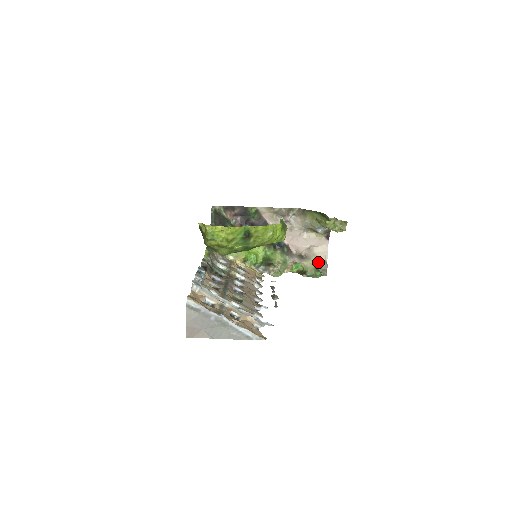
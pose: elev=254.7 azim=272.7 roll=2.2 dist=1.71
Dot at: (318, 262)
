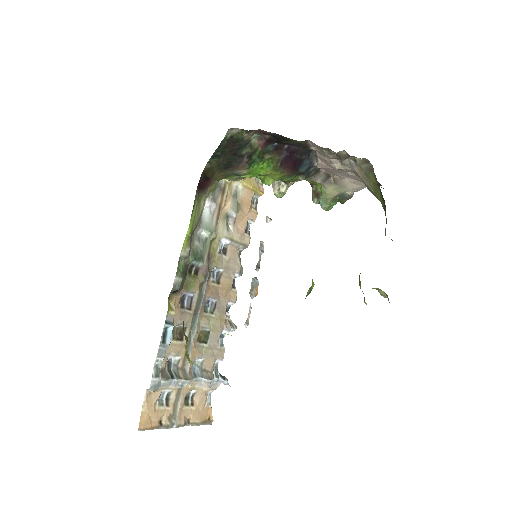
Dot at: (343, 192)
